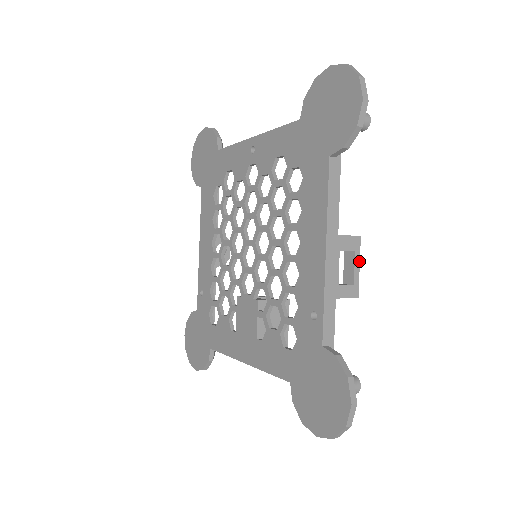
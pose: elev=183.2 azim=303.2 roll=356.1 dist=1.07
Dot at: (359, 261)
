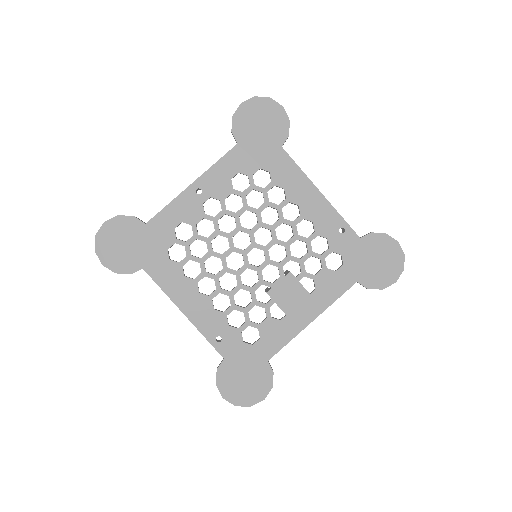
Dot at: occluded
